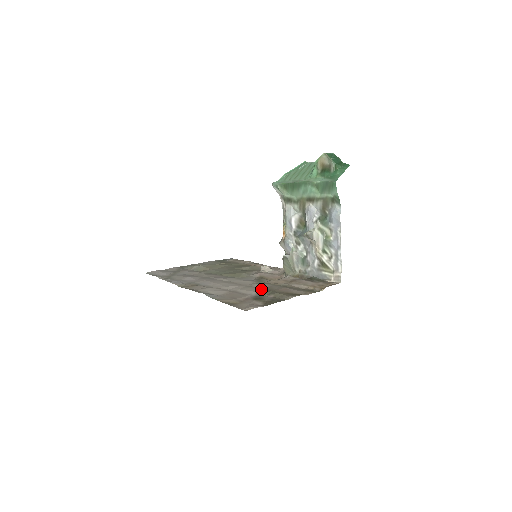
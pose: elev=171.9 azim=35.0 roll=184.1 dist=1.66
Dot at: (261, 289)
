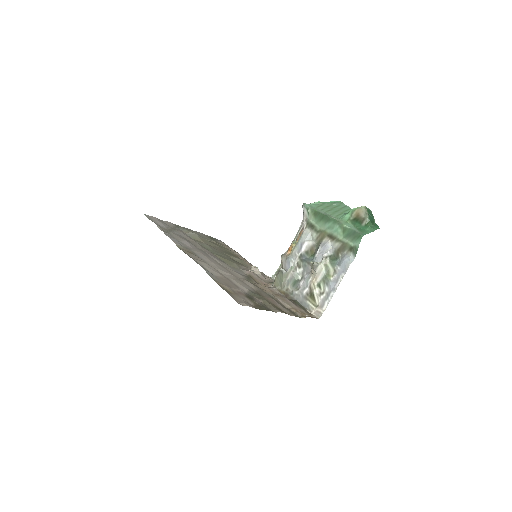
Dot at: (252, 289)
